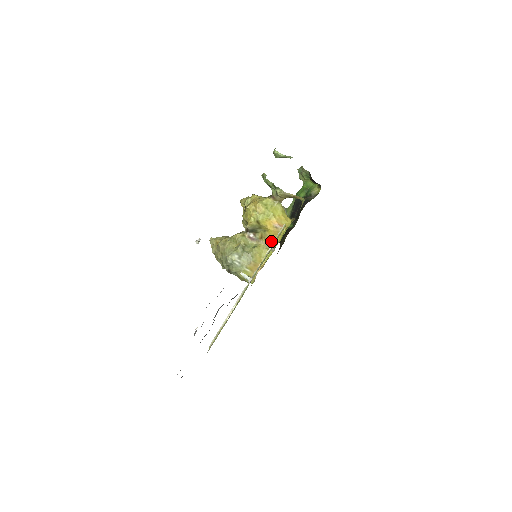
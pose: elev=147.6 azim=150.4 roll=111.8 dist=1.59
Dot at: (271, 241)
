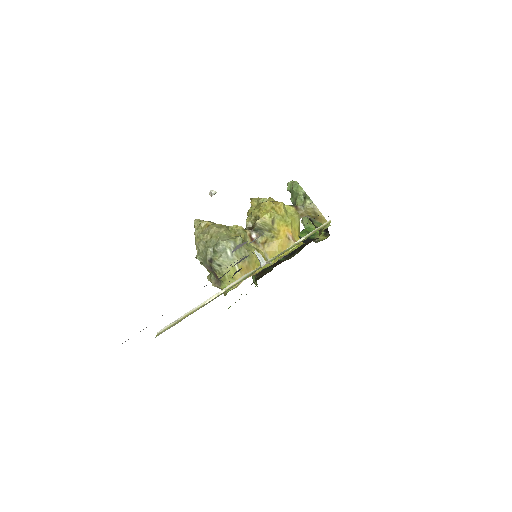
Dot at: (274, 252)
